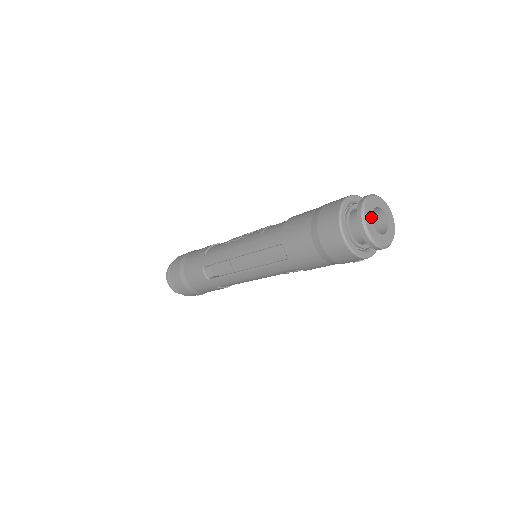
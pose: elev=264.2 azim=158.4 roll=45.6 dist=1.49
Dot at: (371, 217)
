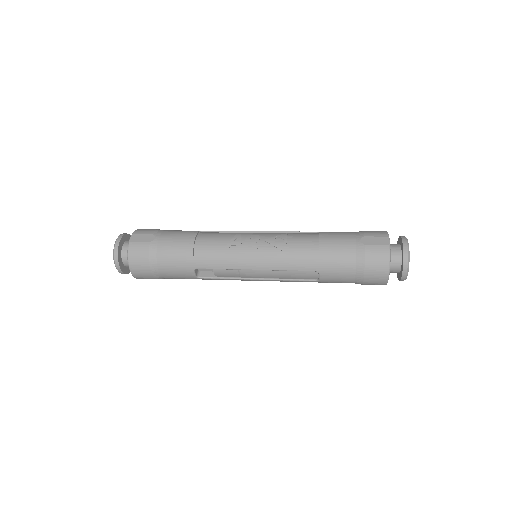
Dot at: occluded
